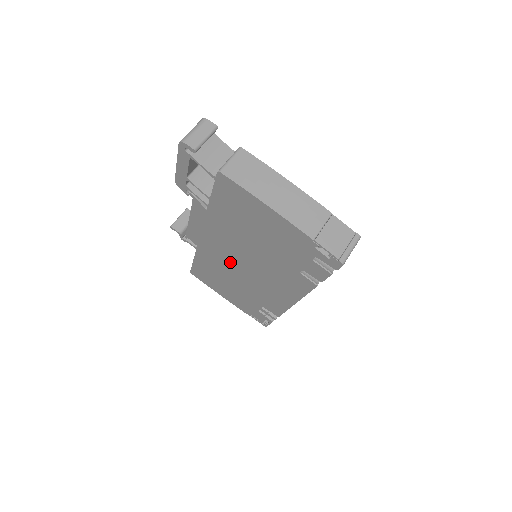
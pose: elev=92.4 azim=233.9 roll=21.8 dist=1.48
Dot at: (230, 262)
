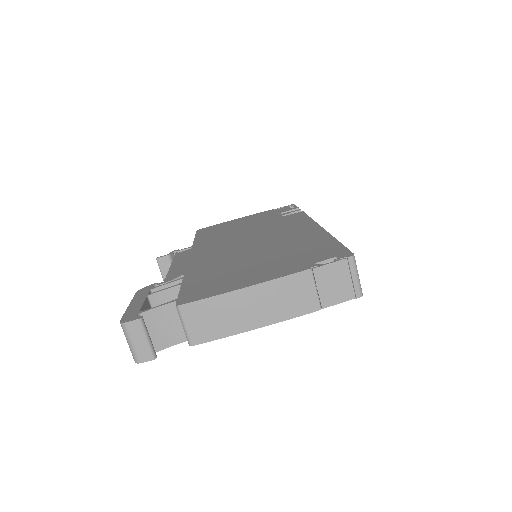
Dot at: occluded
